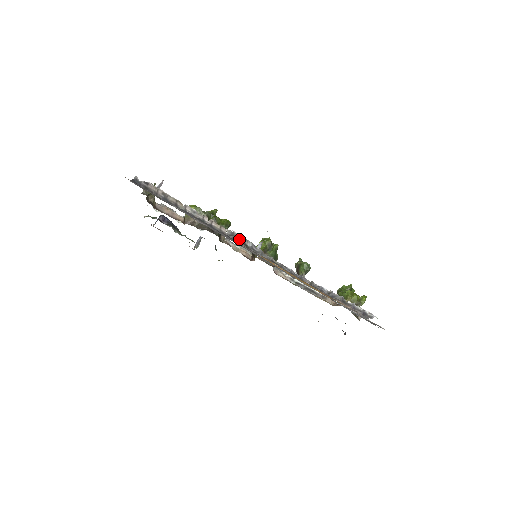
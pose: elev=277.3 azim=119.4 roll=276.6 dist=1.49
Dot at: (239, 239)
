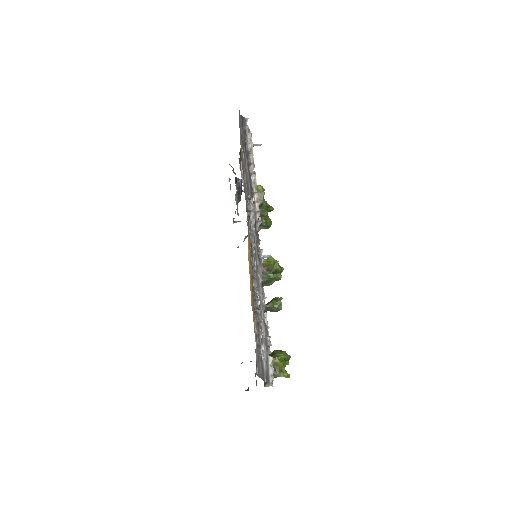
Dot at: (250, 208)
